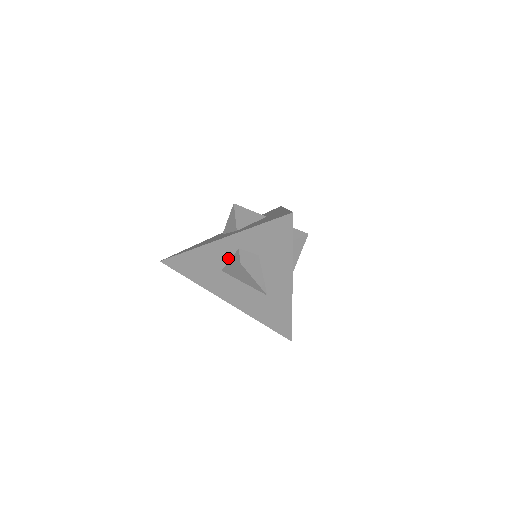
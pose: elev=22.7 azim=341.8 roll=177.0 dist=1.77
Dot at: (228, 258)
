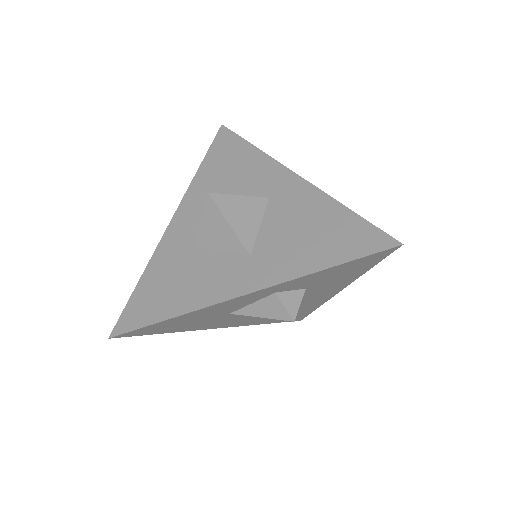
Dot at: (249, 303)
